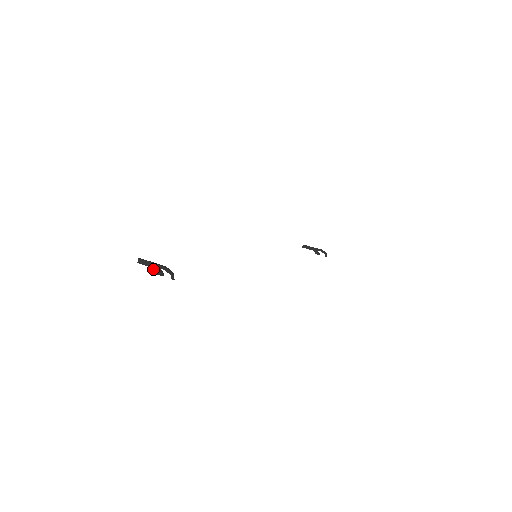
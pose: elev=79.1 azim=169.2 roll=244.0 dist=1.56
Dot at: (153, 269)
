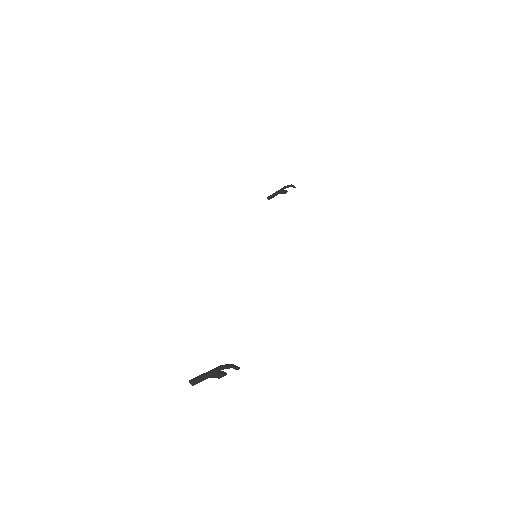
Dot at: occluded
